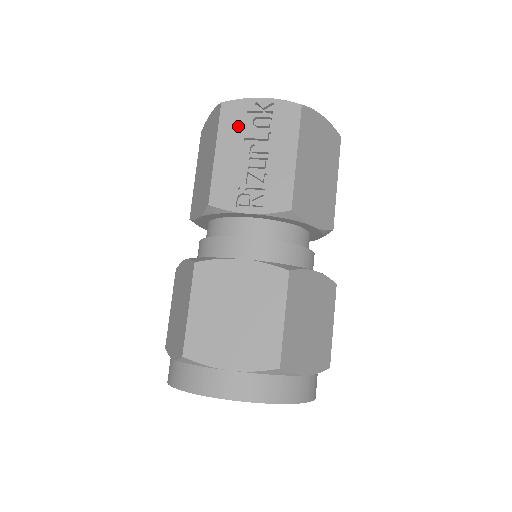
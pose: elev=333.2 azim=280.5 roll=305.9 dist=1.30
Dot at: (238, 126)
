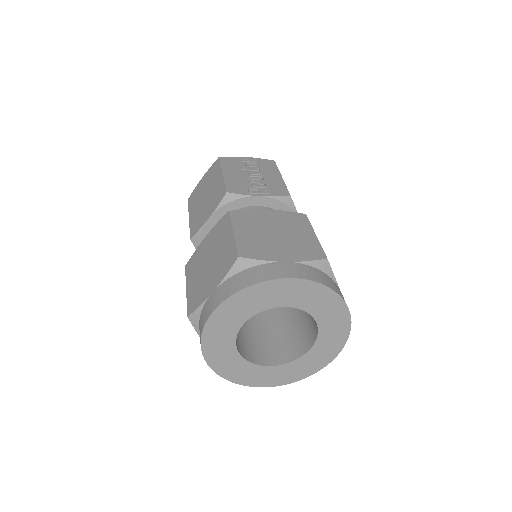
Dot at: (235, 165)
